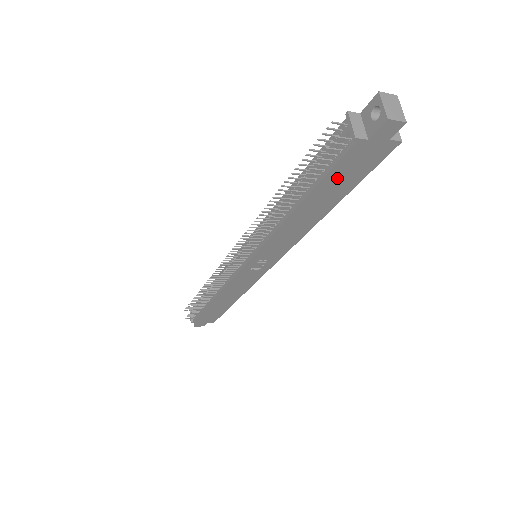
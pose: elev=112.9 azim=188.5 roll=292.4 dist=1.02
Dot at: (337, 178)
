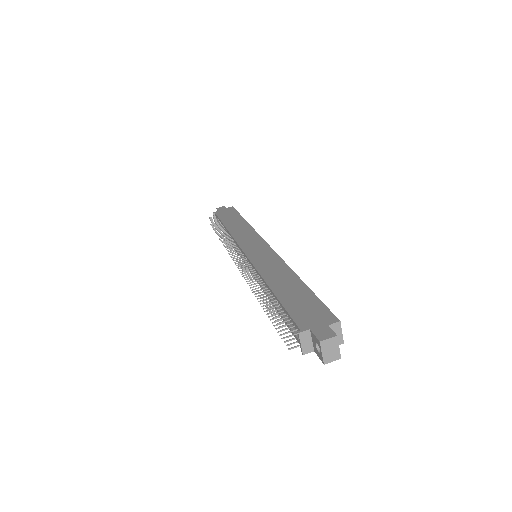
Dot at: occluded
